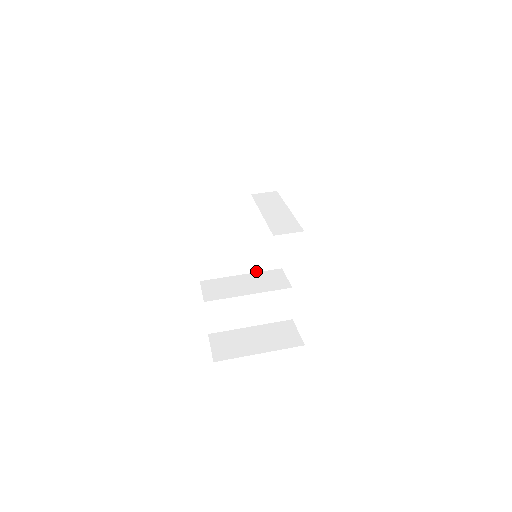
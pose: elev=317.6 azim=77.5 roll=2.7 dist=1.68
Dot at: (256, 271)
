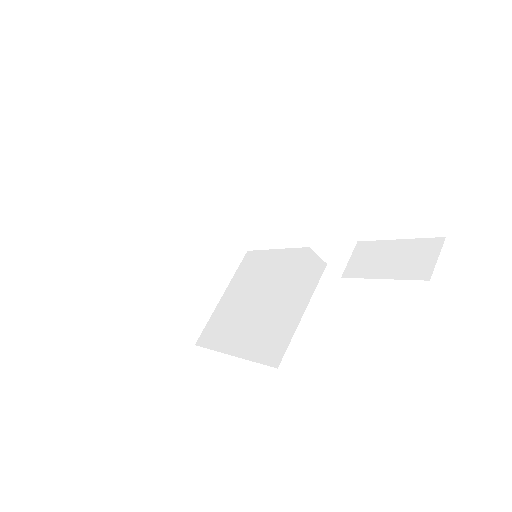
Dot at: (180, 213)
